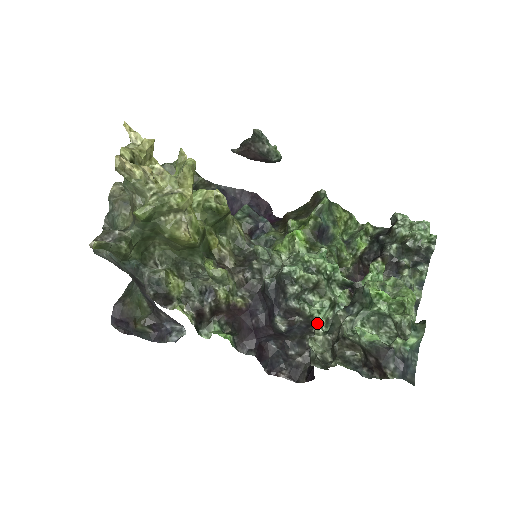
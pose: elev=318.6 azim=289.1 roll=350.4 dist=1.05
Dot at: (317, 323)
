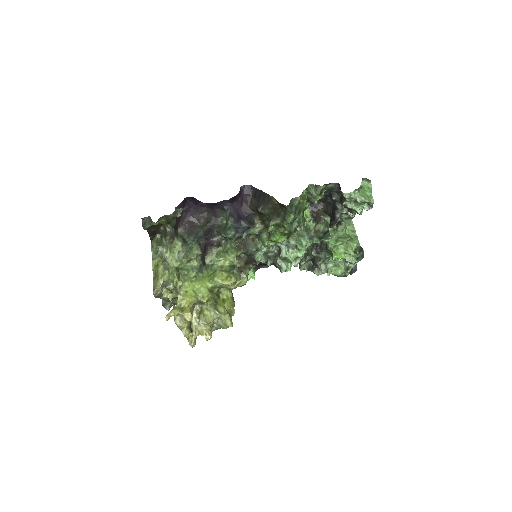
Dot at: occluded
